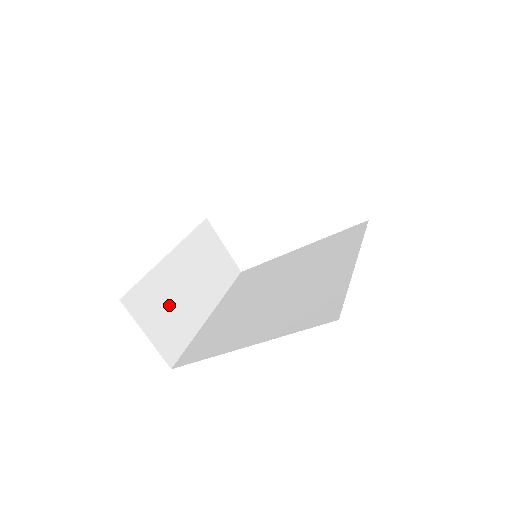
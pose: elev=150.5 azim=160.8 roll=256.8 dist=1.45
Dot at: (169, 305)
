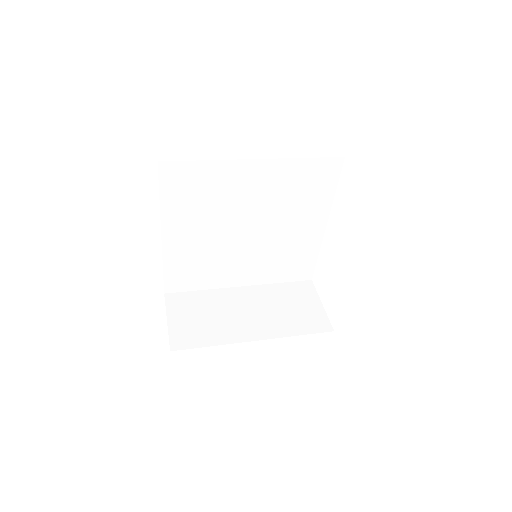
Dot at: (208, 315)
